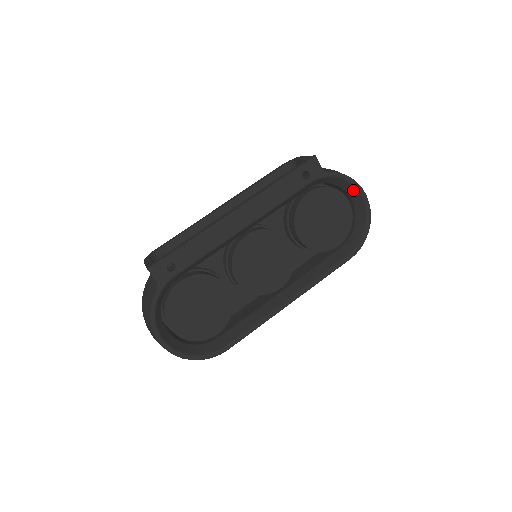
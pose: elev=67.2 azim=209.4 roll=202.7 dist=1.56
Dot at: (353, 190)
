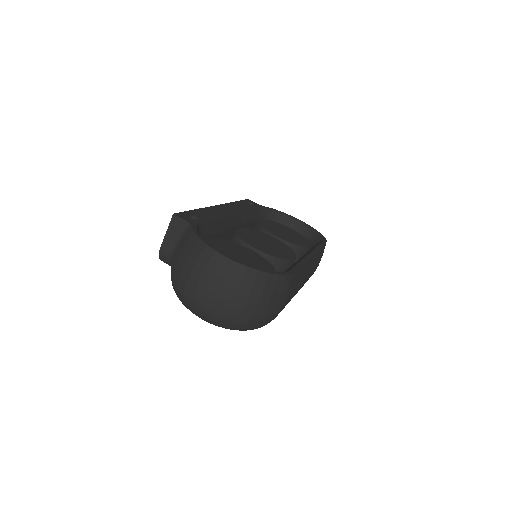
Dot at: (288, 220)
